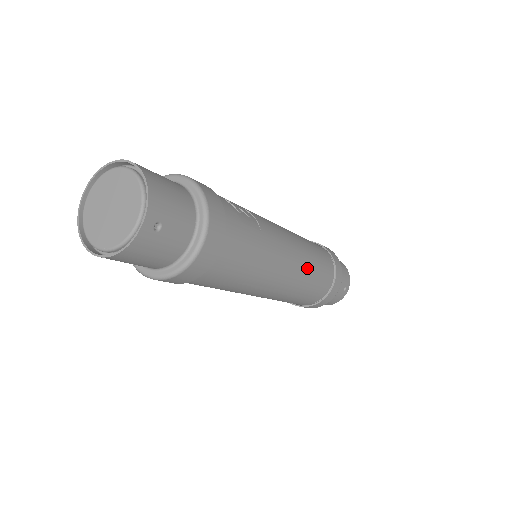
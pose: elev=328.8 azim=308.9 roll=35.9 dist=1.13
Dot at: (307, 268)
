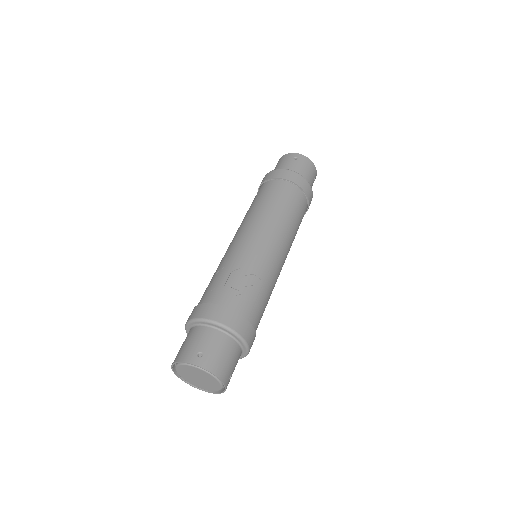
Dot at: (292, 237)
